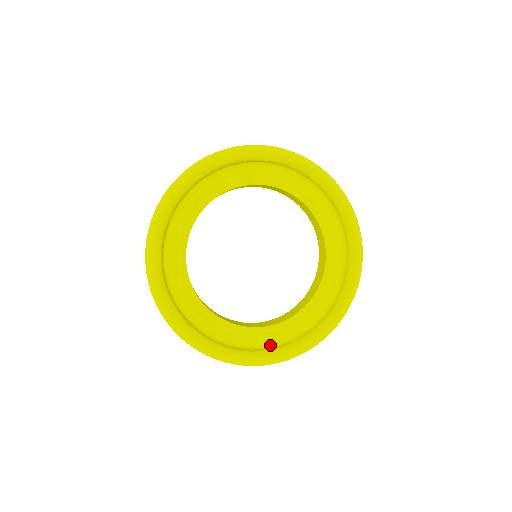
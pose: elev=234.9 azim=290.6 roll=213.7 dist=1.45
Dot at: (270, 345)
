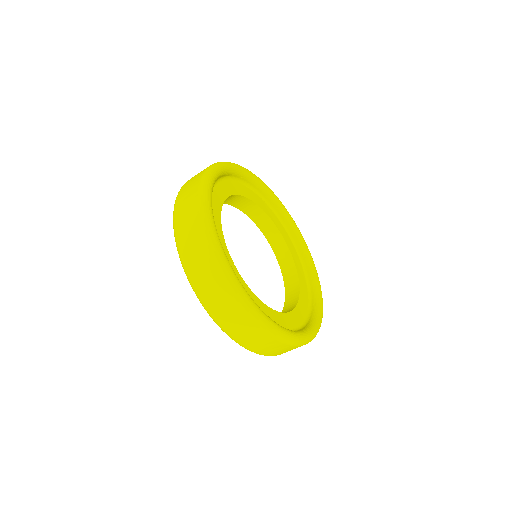
Dot at: occluded
